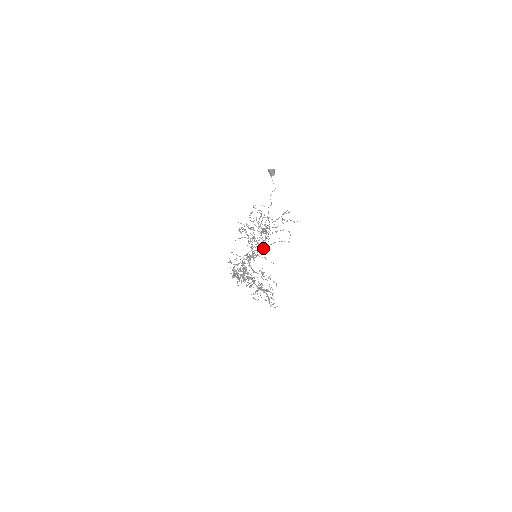
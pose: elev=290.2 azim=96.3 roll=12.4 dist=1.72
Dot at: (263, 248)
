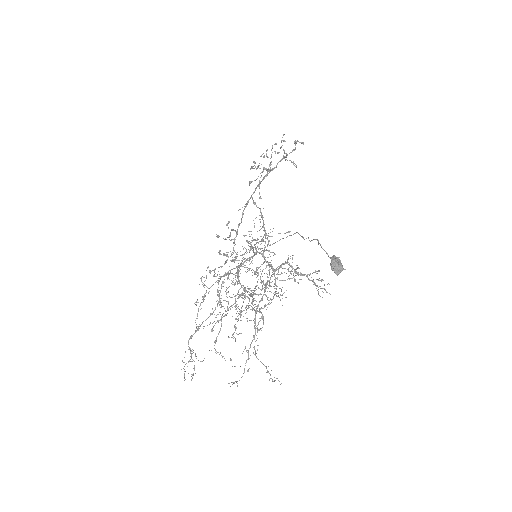
Dot at: occluded
